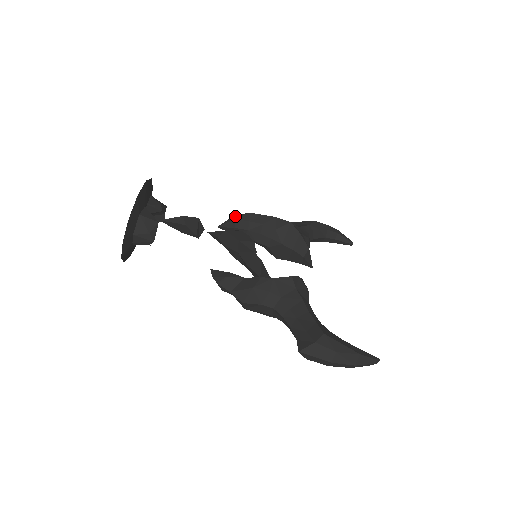
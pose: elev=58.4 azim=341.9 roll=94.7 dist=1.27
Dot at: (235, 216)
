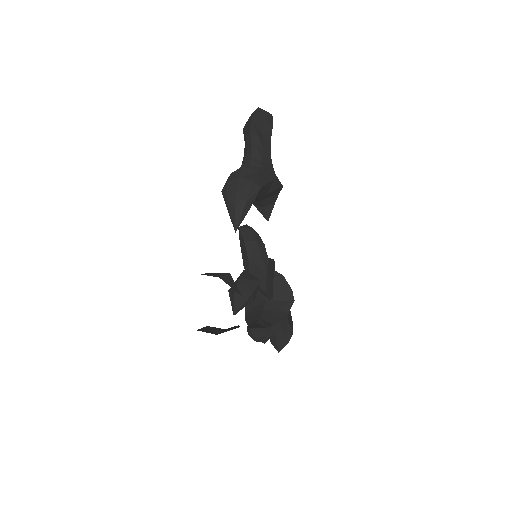
Dot at: (250, 201)
